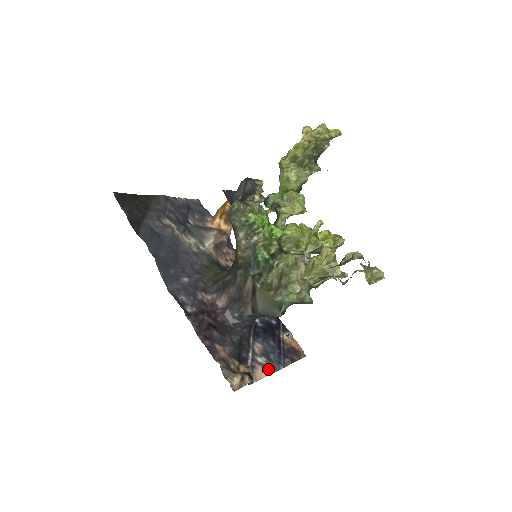
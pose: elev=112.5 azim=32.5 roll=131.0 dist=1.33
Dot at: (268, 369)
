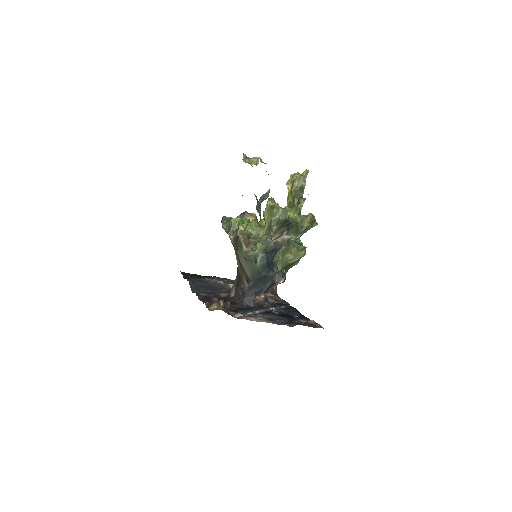
Dot at: (265, 321)
